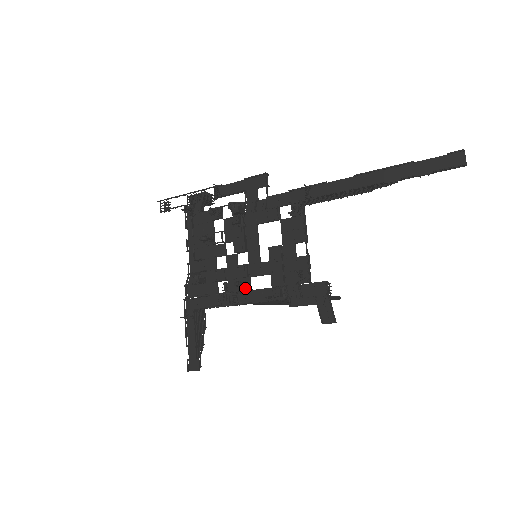
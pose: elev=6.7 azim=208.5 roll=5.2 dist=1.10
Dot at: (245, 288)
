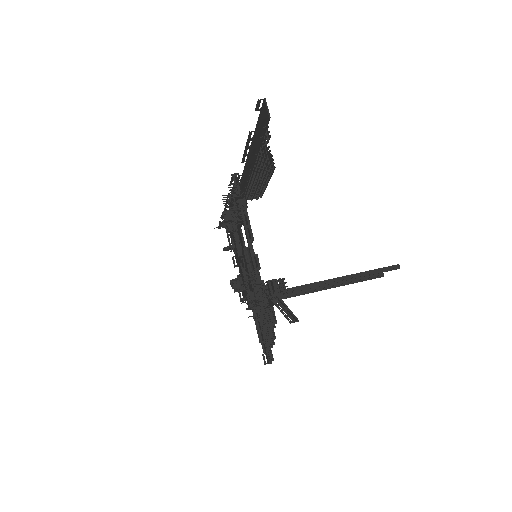
Dot at: (247, 292)
